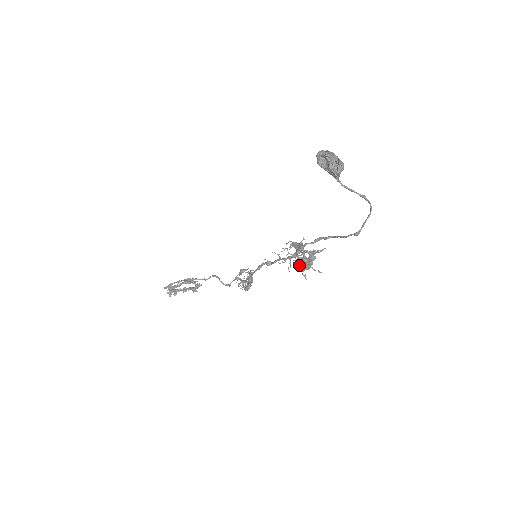
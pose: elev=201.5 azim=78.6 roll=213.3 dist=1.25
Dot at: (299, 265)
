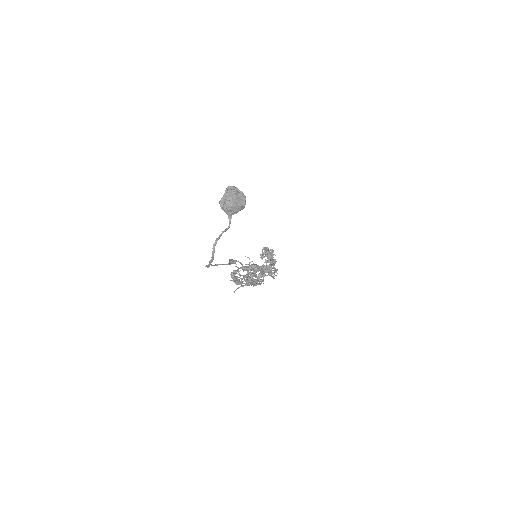
Dot at: (231, 274)
